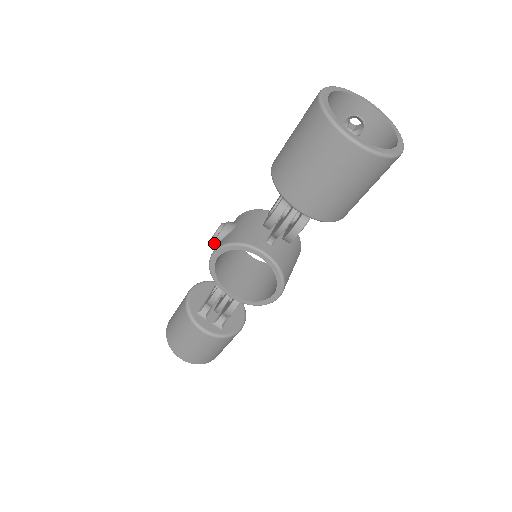
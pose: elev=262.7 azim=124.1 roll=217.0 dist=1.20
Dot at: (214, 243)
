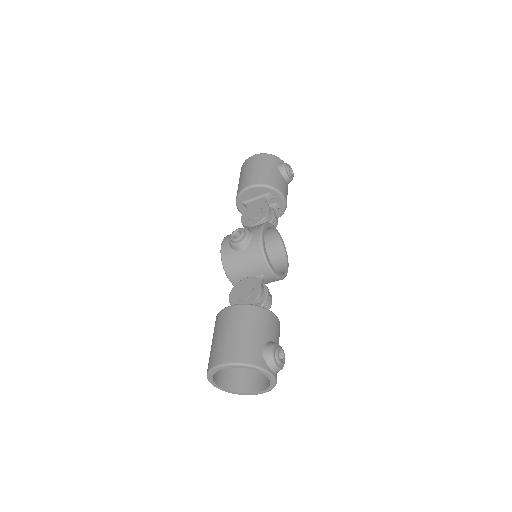
Dot at: (229, 238)
